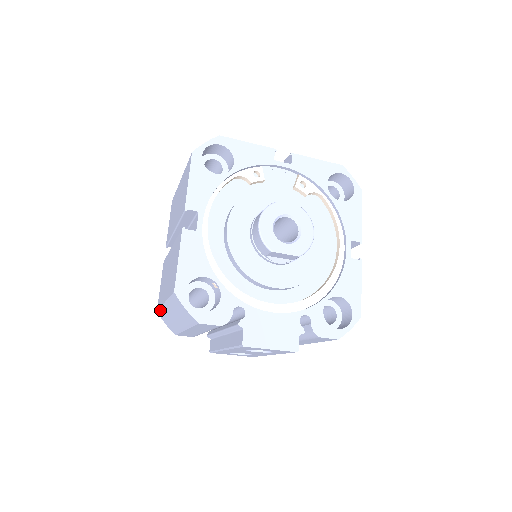
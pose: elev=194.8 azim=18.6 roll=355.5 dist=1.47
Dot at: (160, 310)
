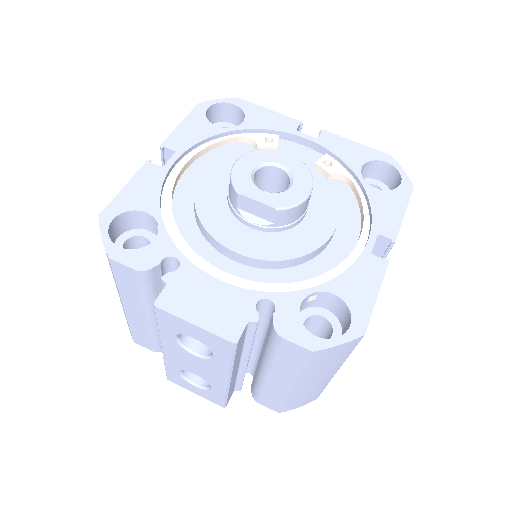
Dot at: occluded
